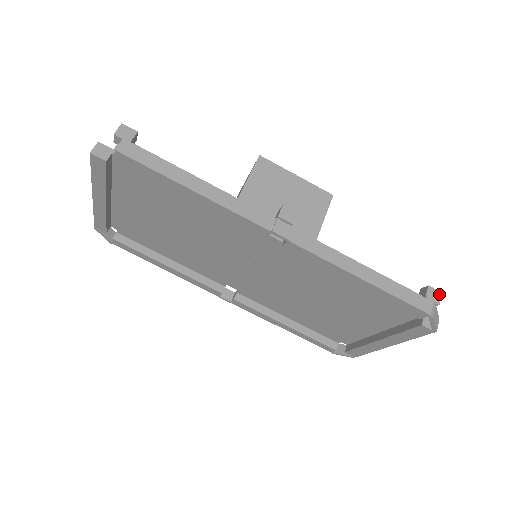
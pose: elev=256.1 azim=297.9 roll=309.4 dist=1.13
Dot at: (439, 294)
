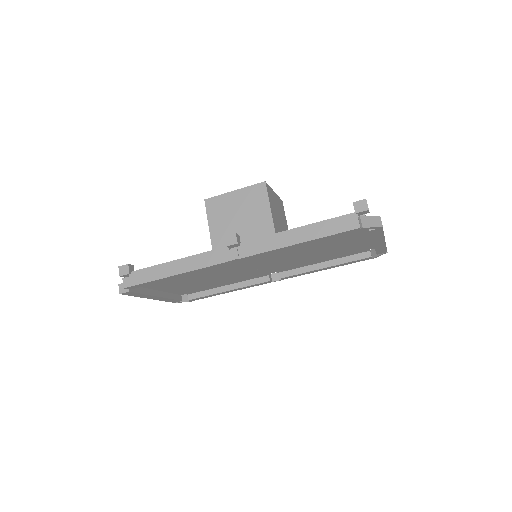
Dot at: (364, 202)
